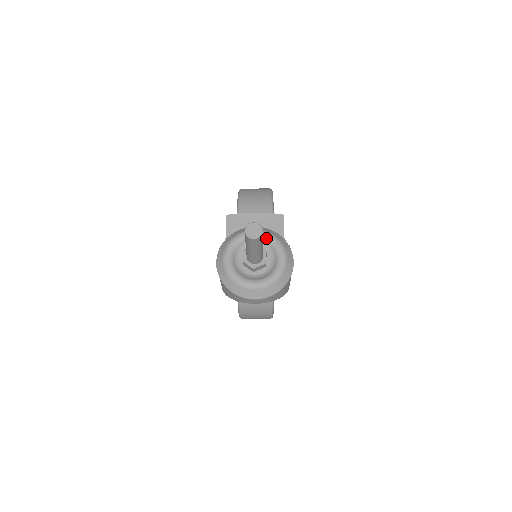
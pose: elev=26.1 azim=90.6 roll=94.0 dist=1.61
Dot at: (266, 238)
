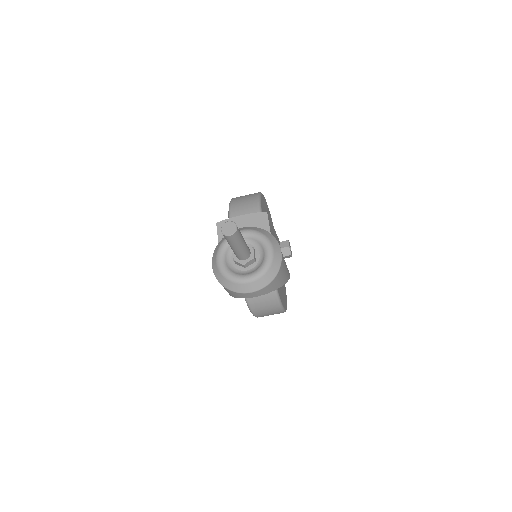
Dot at: (252, 235)
